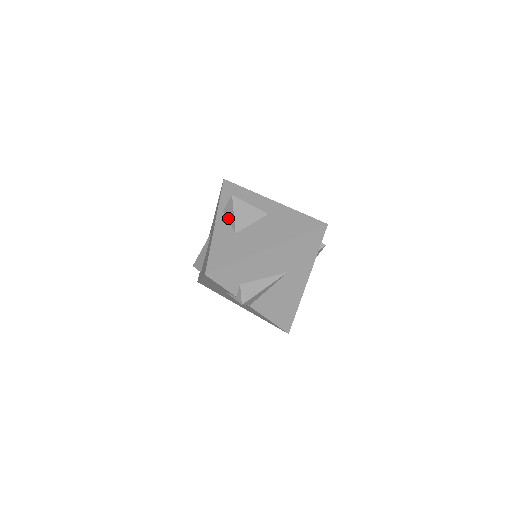
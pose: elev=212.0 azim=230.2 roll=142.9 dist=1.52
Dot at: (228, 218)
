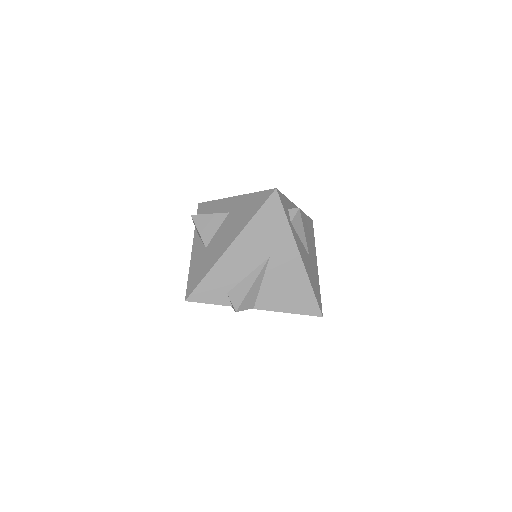
Dot at: (200, 237)
